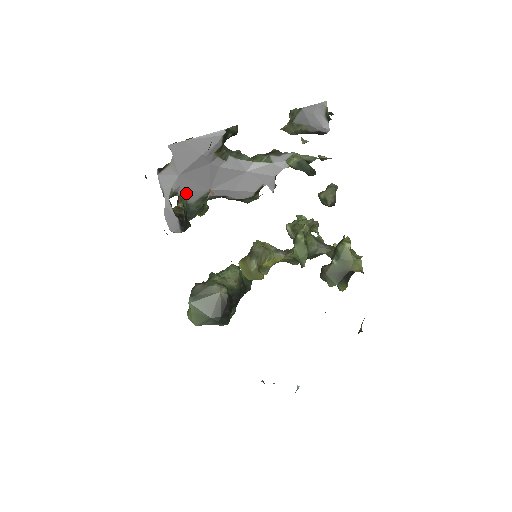
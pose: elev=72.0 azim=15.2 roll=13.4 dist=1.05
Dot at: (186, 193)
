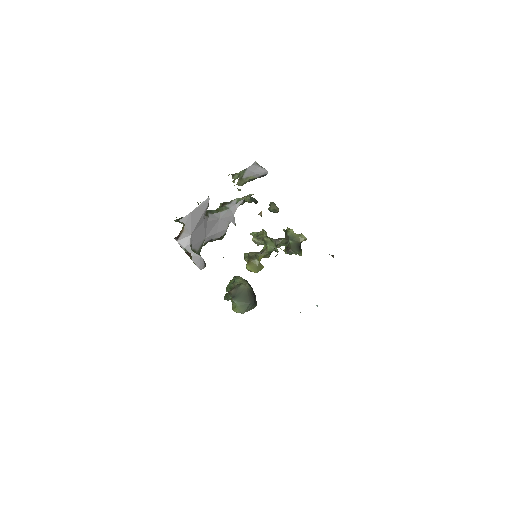
Dot at: (195, 245)
